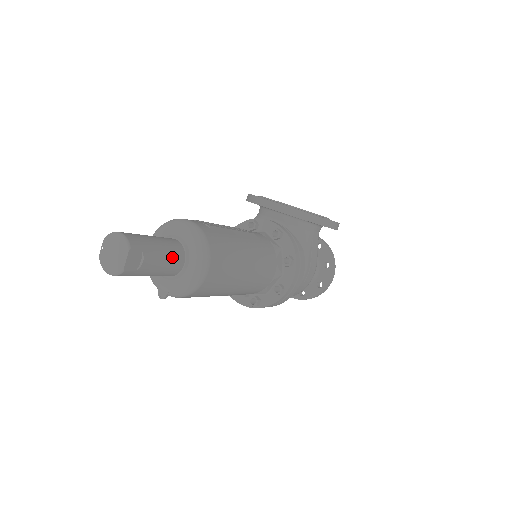
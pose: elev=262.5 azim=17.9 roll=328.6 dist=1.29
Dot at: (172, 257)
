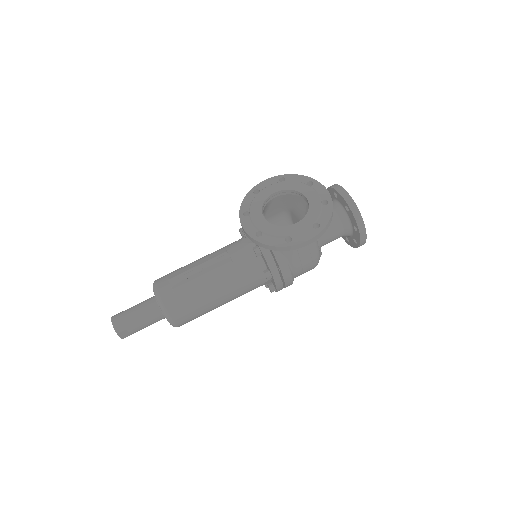
Dot at: (151, 320)
